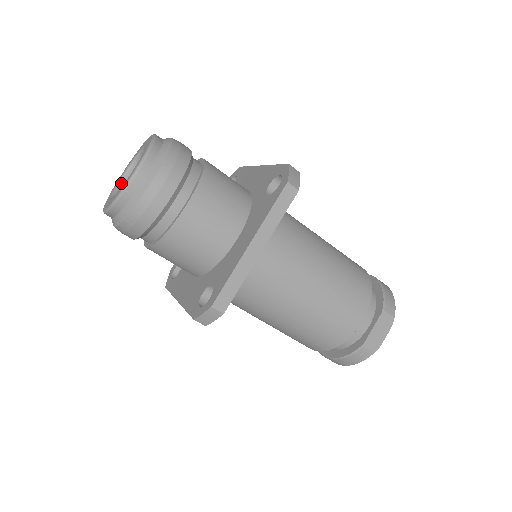
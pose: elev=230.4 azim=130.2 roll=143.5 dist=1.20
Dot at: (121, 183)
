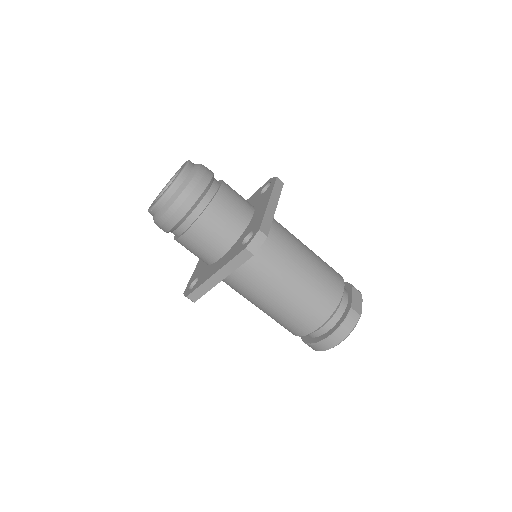
Dot at: occluded
